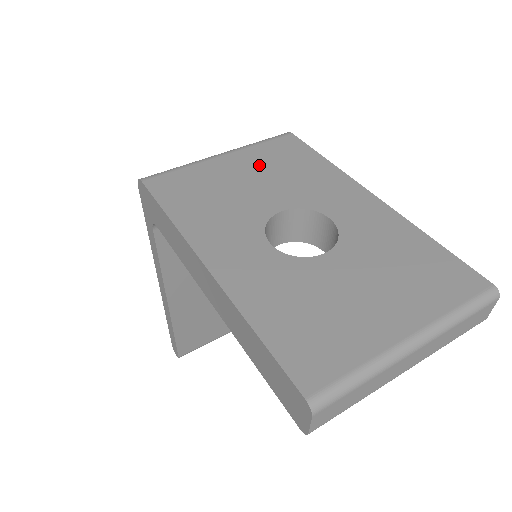
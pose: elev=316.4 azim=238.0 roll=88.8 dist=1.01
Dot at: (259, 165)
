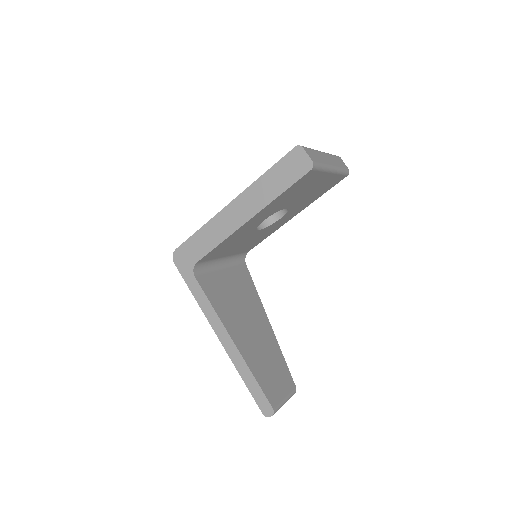
Dot at: occluded
